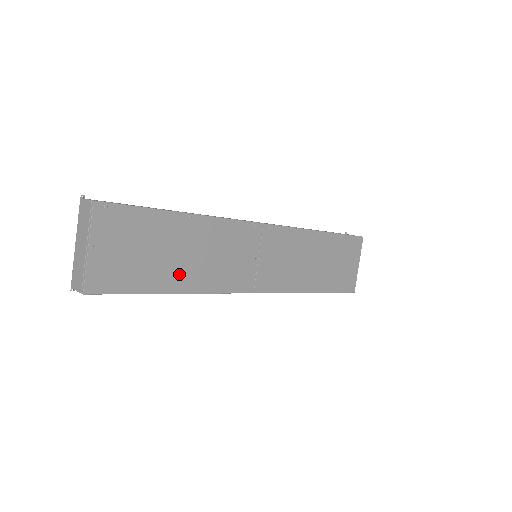
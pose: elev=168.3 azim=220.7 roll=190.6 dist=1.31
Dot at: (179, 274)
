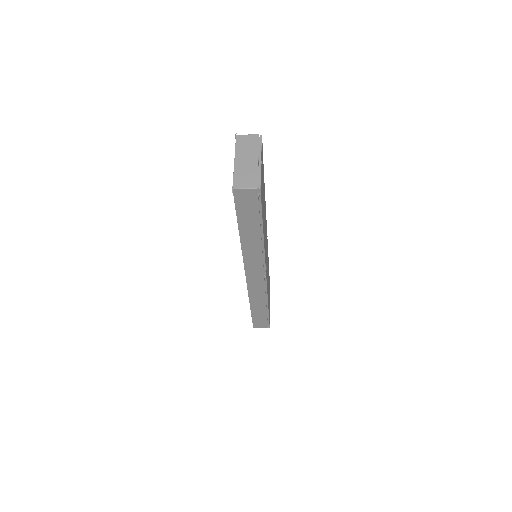
Dot at: occluded
